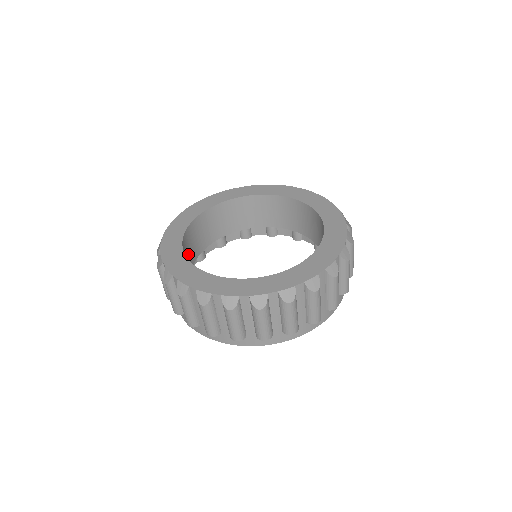
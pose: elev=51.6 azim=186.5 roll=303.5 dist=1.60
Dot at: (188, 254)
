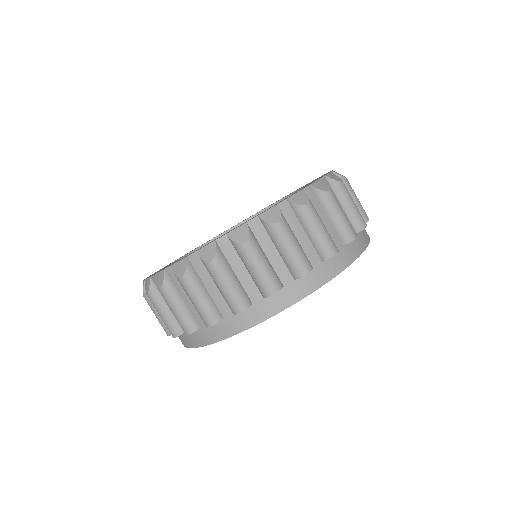
Dot at: occluded
